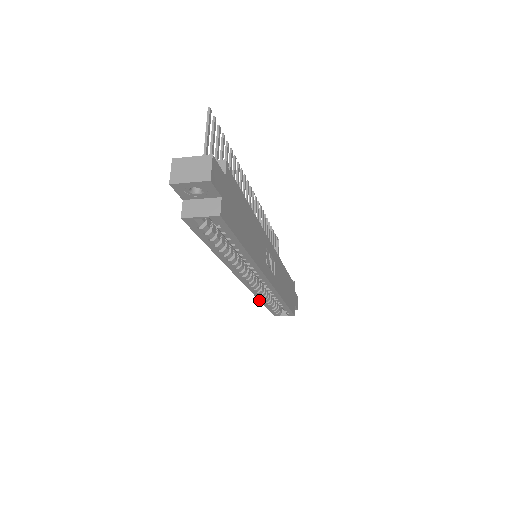
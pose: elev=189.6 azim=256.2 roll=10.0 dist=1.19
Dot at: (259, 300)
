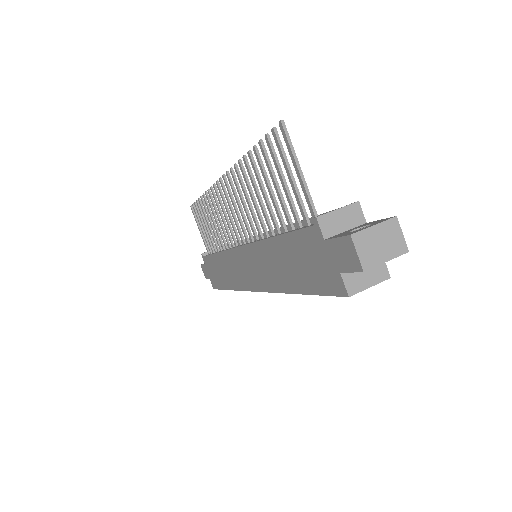
Dot at: occluded
